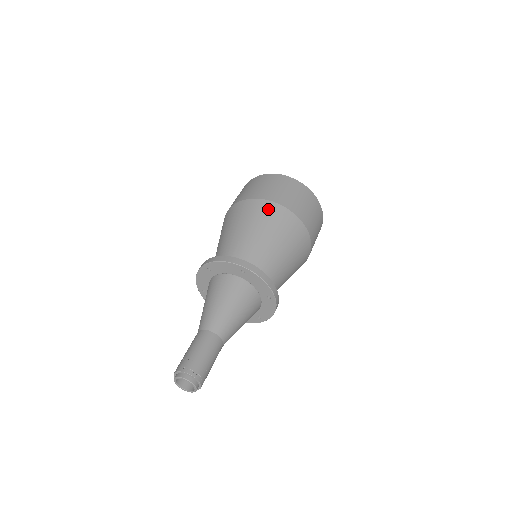
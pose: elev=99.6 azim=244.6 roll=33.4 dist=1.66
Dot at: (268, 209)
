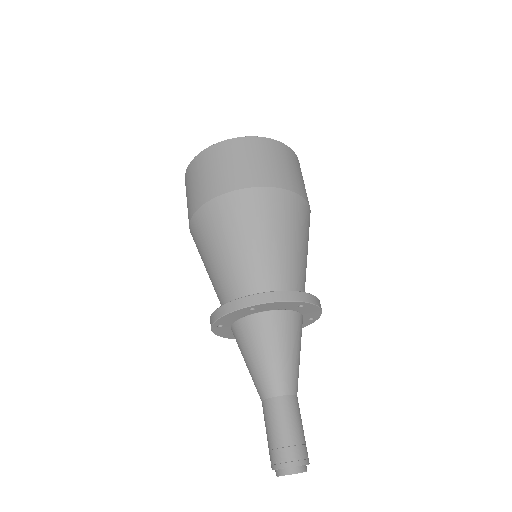
Dot at: (222, 209)
